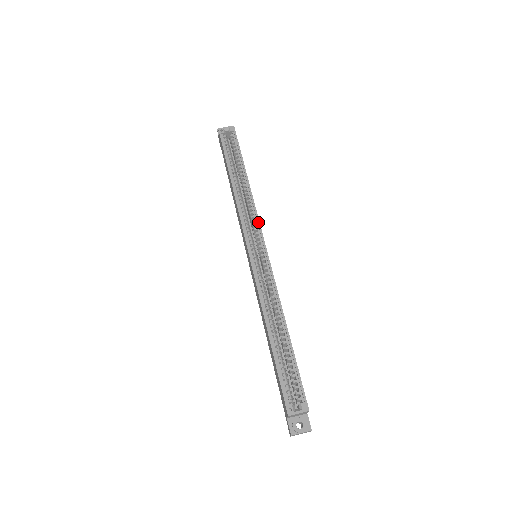
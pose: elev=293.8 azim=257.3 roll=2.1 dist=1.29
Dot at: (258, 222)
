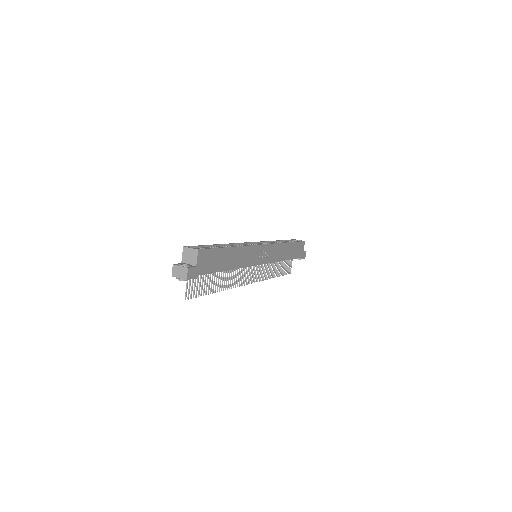
Dot at: (272, 243)
